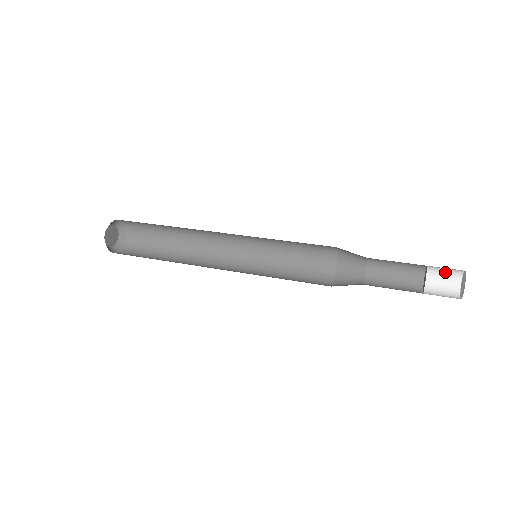
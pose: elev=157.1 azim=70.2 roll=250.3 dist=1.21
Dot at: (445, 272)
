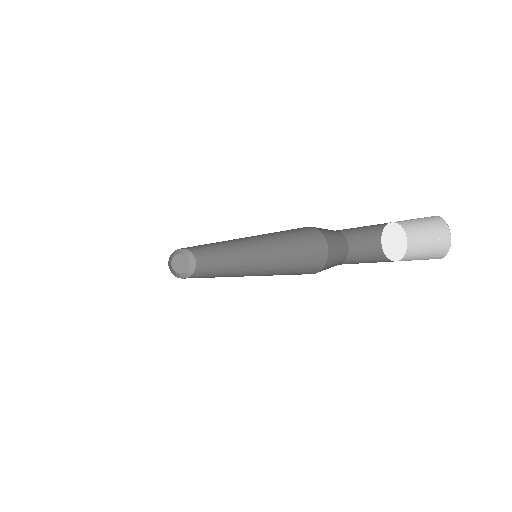
Dot at: (421, 221)
